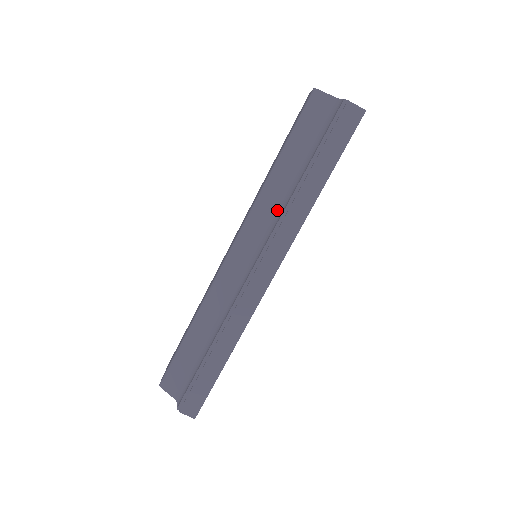
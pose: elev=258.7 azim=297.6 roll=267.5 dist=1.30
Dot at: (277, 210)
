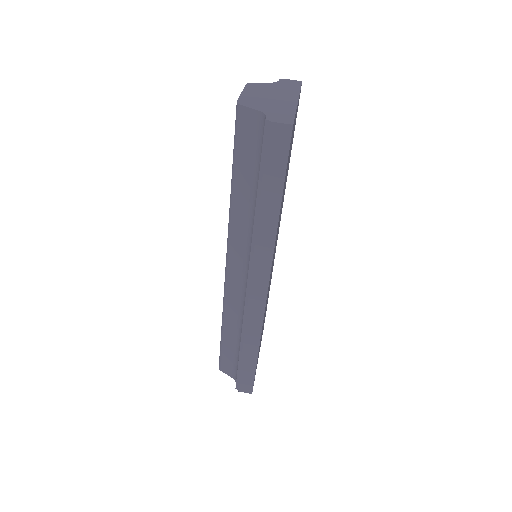
Dot at: (249, 232)
